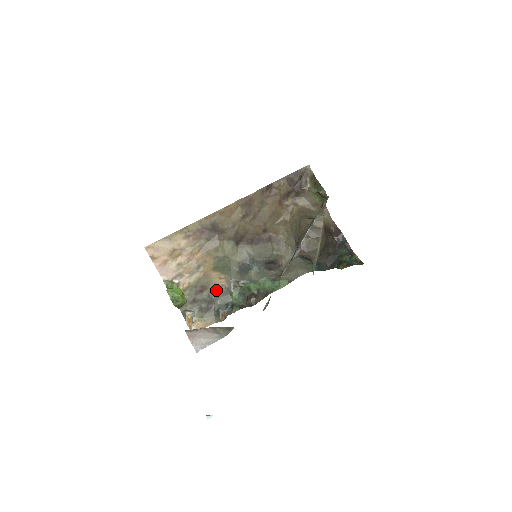
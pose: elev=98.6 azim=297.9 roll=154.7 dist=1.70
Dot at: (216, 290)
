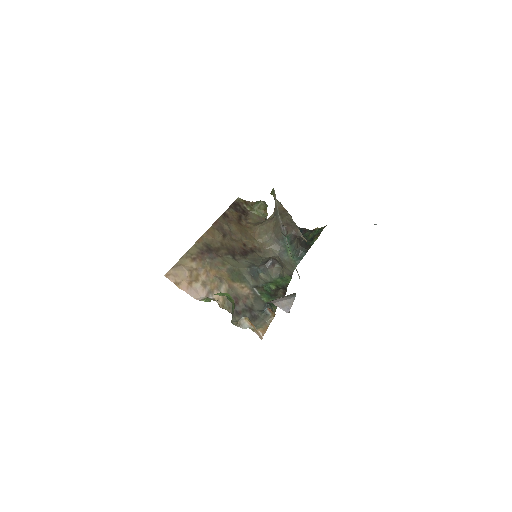
Dot at: (246, 299)
